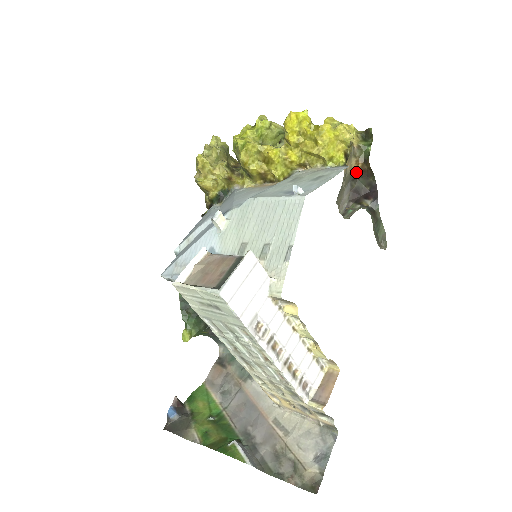
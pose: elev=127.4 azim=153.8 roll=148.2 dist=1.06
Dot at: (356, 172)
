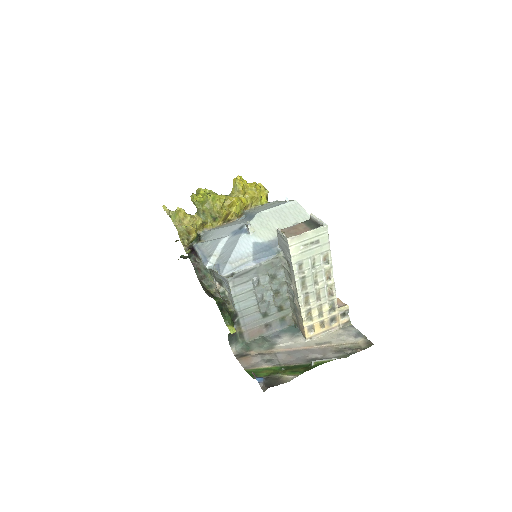
Dot at: occluded
